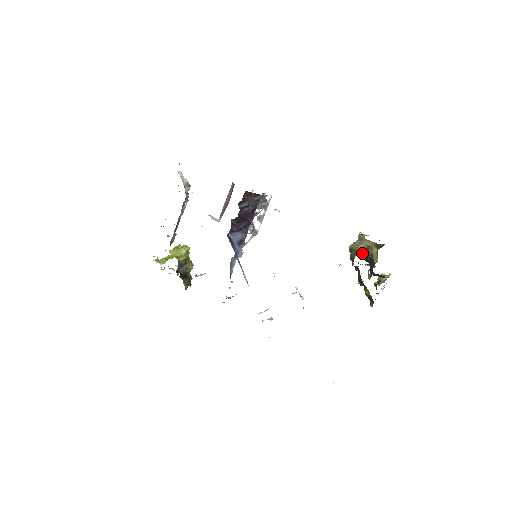
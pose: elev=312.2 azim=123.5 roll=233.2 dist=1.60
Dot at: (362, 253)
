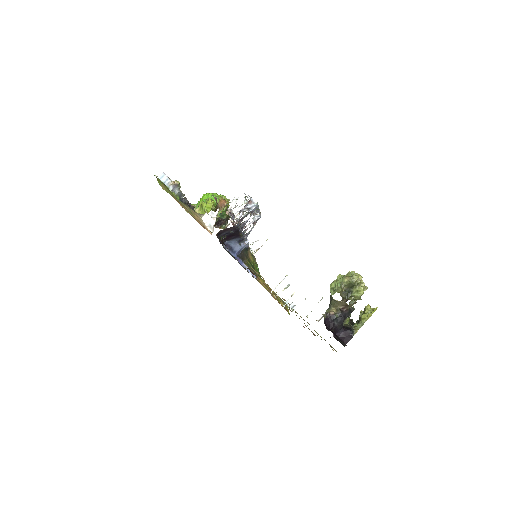
Dot at: (331, 314)
